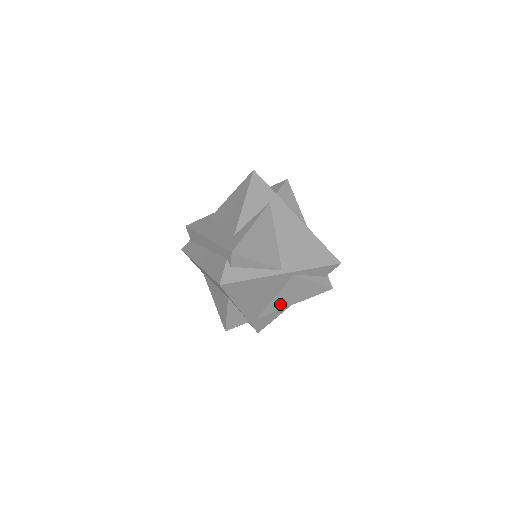
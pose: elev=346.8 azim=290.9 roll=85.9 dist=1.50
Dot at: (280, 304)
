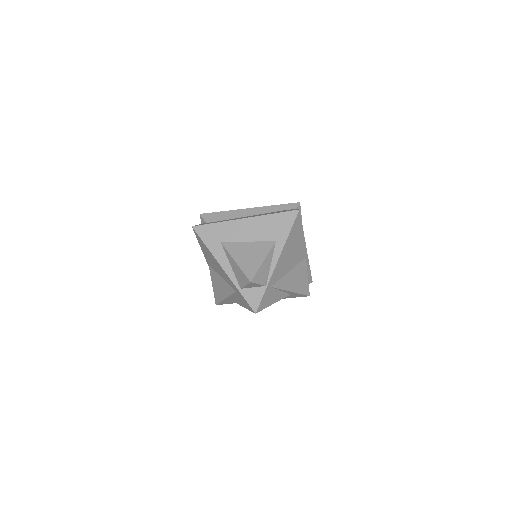
Dot at: (287, 283)
